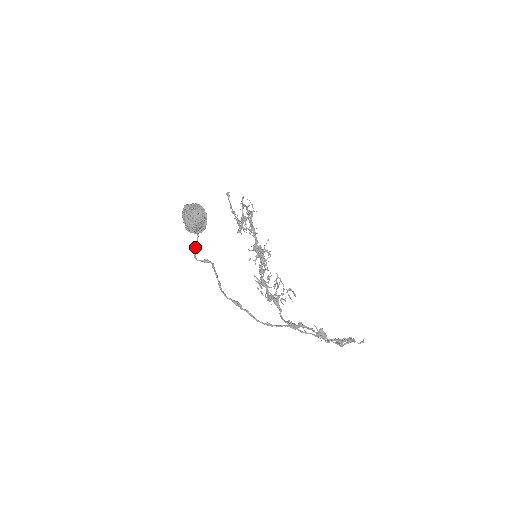
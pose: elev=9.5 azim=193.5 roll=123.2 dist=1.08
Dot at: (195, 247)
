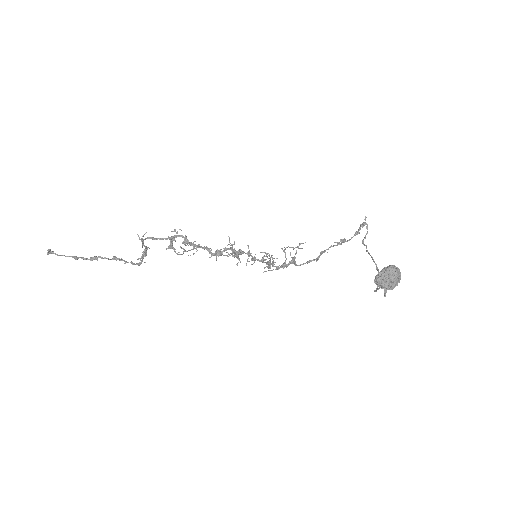
Dot at: (385, 292)
